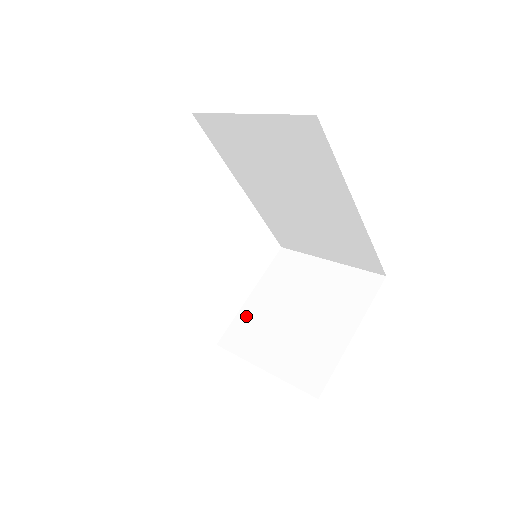
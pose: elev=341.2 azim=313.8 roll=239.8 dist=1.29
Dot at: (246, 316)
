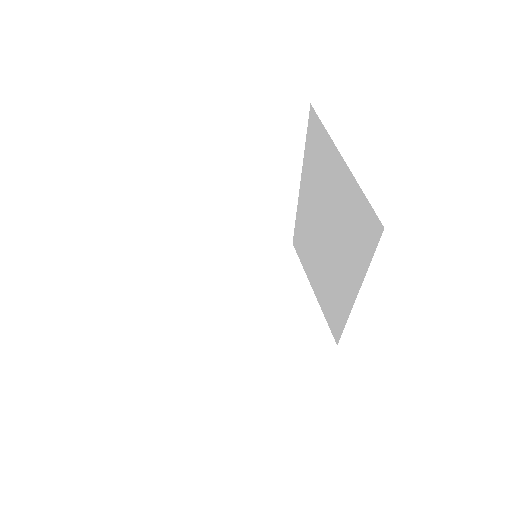
Dot at: (219, 272)
